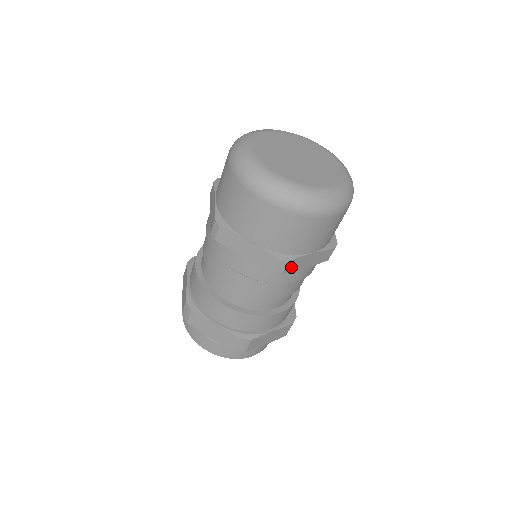
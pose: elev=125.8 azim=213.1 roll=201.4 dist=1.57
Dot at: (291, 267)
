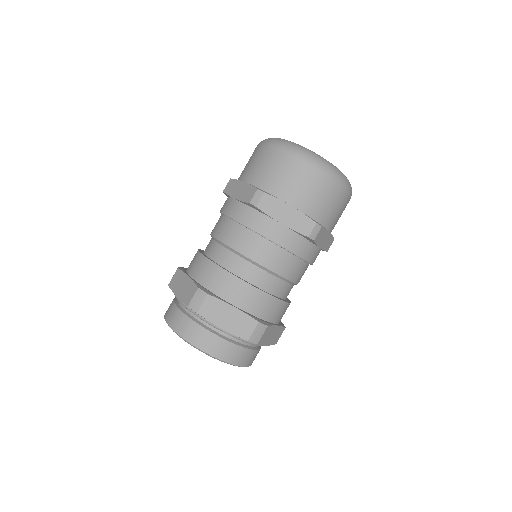
Dot at: (318, 237)
